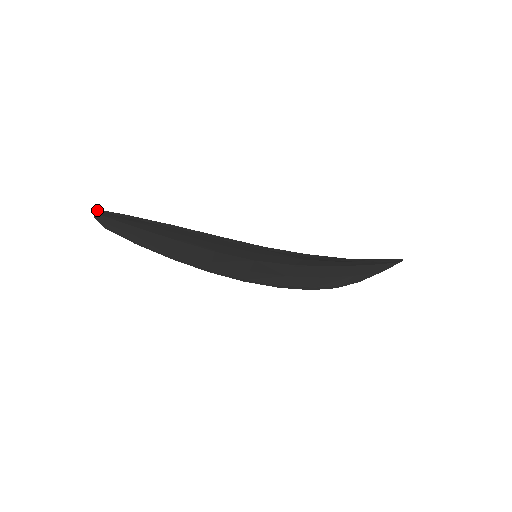
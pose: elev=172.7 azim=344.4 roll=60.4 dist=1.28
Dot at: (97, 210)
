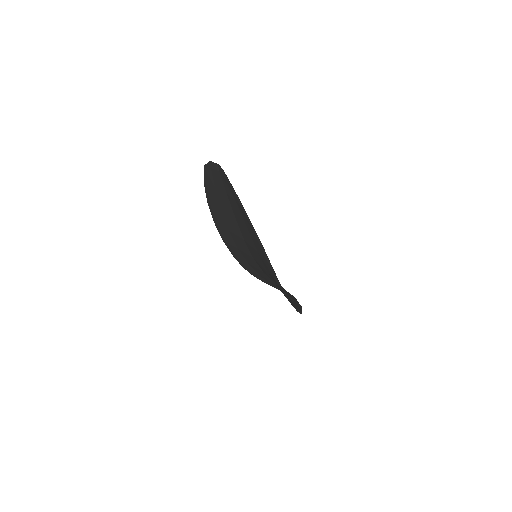
Dot at: (228, 179)
